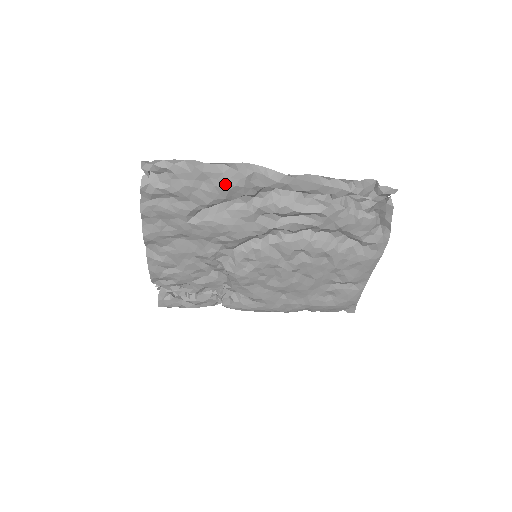
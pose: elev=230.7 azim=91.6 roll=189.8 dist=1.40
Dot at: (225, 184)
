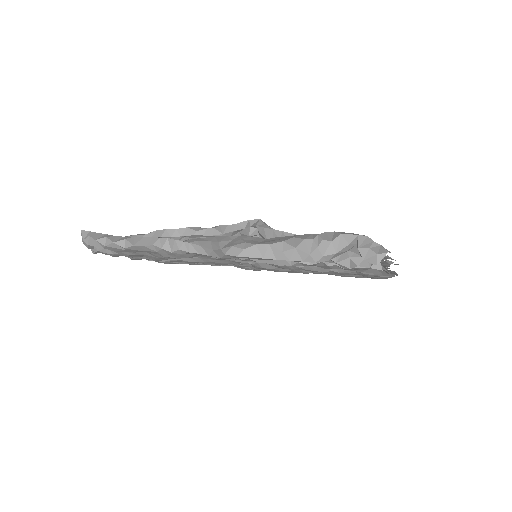
Dot at: (166, 257)
